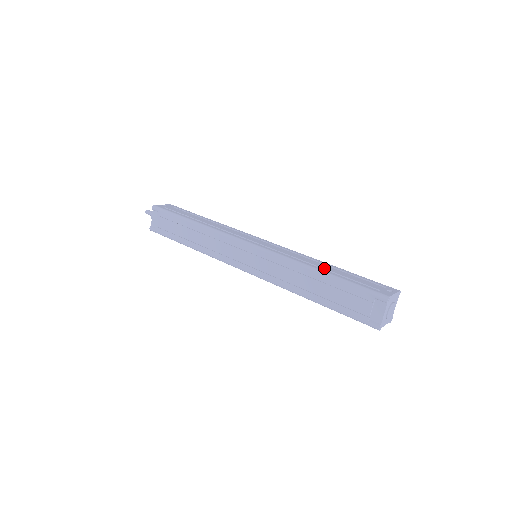
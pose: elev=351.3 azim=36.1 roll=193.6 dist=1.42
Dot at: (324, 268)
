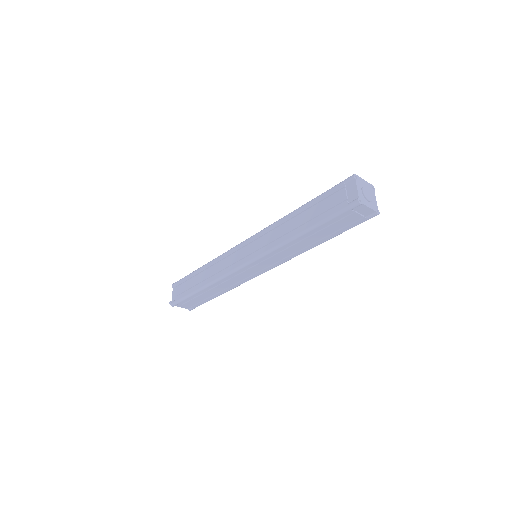
Dot at: occluded
